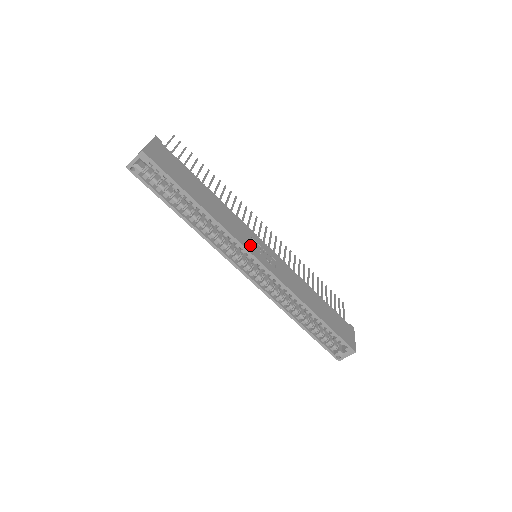
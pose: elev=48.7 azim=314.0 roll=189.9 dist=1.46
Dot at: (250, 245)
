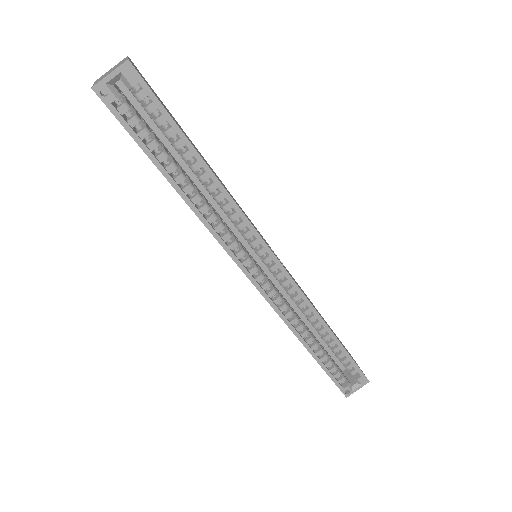
Dot at: occluded
